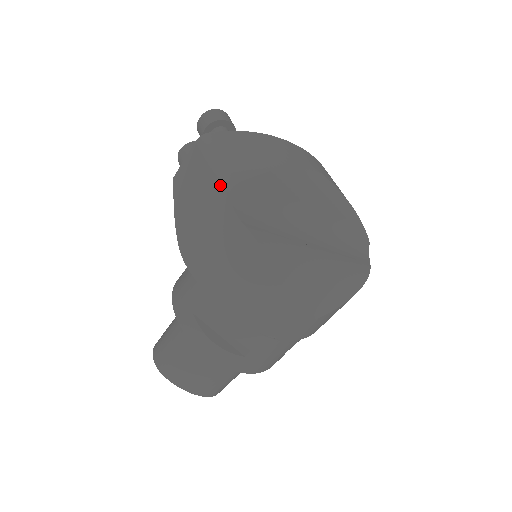
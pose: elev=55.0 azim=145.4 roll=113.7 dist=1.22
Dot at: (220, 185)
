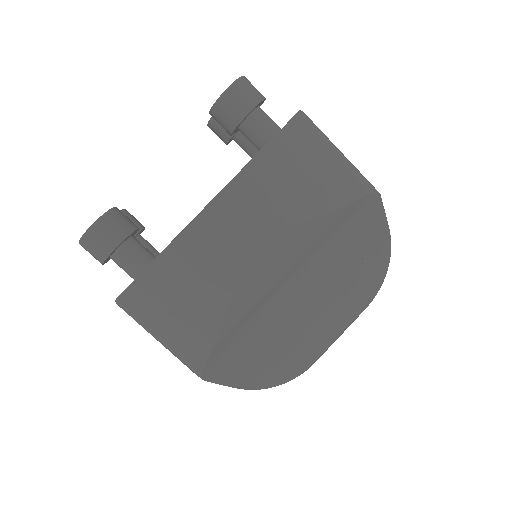
Dot at: occluded
